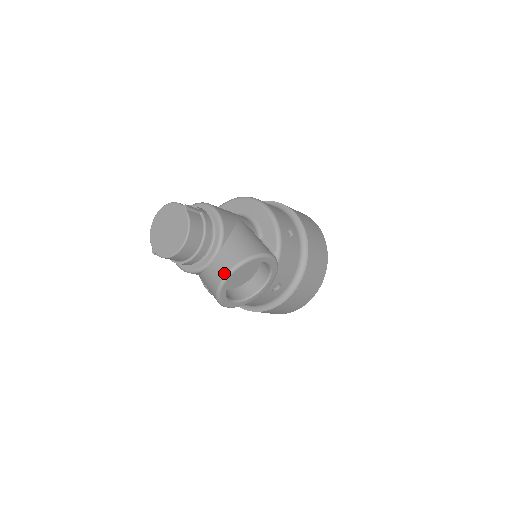
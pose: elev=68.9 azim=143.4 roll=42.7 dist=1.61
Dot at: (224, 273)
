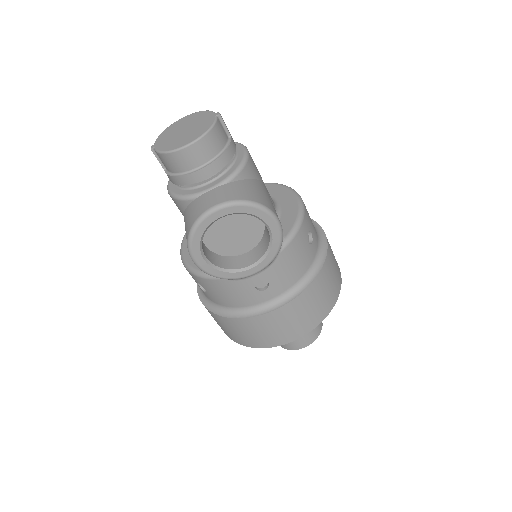
Dot at: (216, 202)
